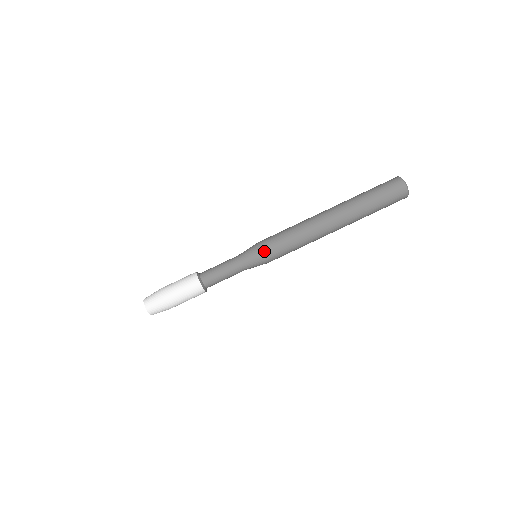
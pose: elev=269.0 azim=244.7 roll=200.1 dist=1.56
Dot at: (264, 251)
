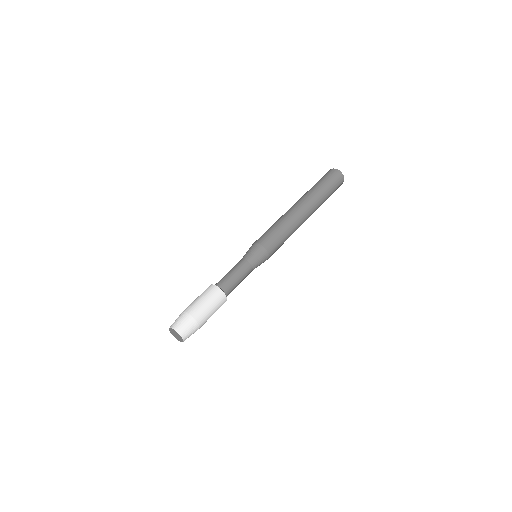
Dot at: (259, 243)
